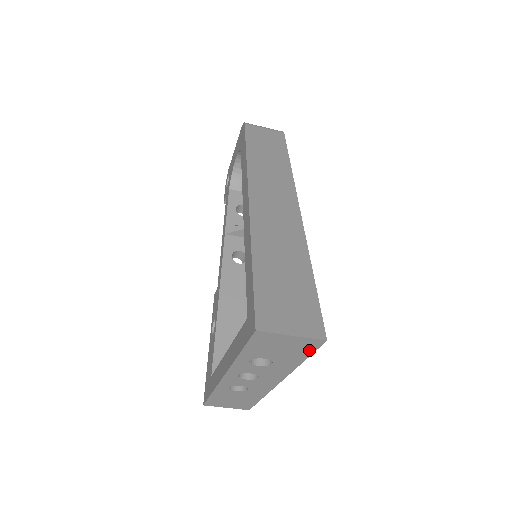
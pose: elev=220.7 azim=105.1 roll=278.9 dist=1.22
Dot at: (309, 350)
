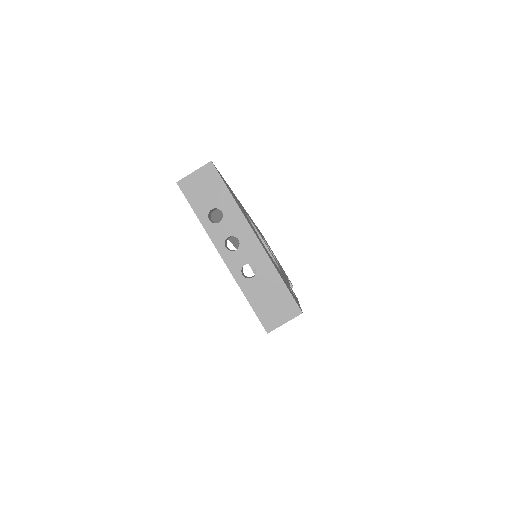
Dot at: (217, 178)
